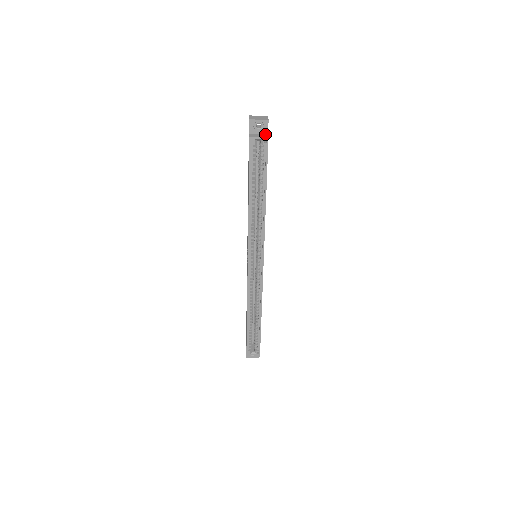
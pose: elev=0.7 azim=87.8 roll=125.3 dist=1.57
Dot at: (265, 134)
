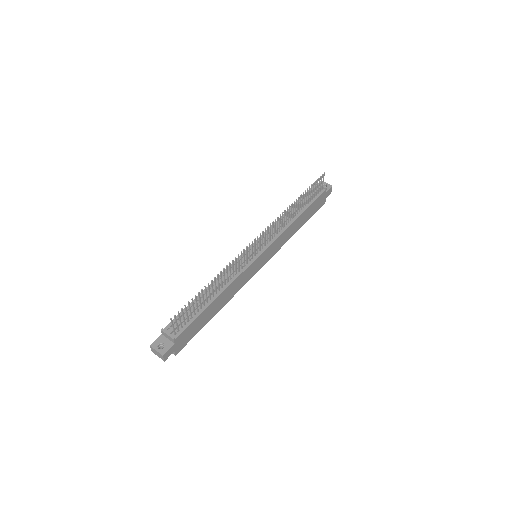
Dot at: (172, 351)
